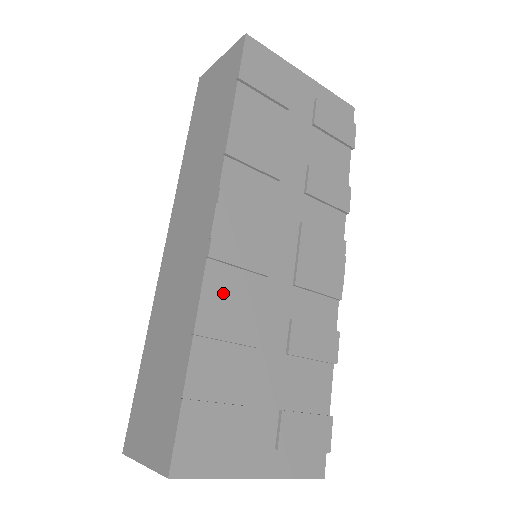
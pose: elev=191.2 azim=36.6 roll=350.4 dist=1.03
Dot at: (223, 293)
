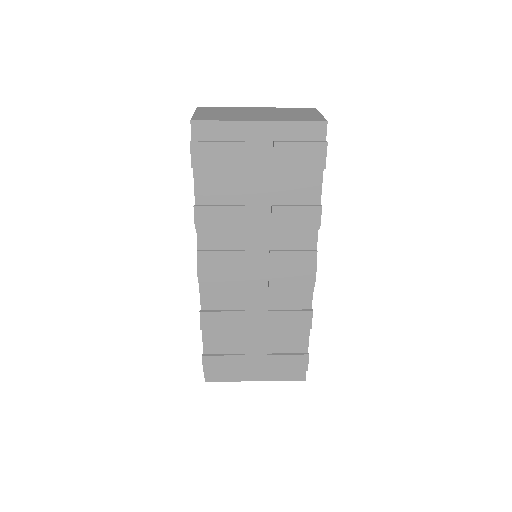
Dot at: (215, 306)
